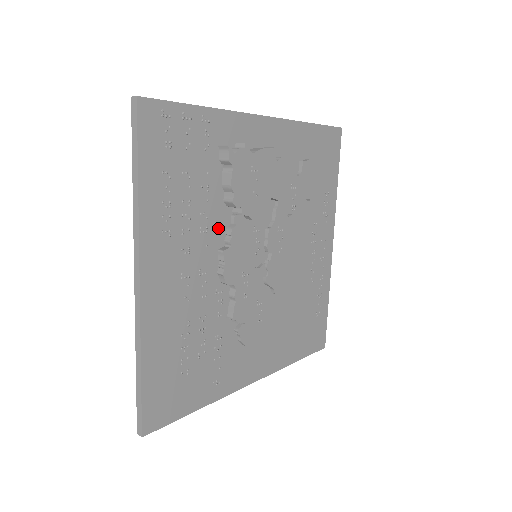
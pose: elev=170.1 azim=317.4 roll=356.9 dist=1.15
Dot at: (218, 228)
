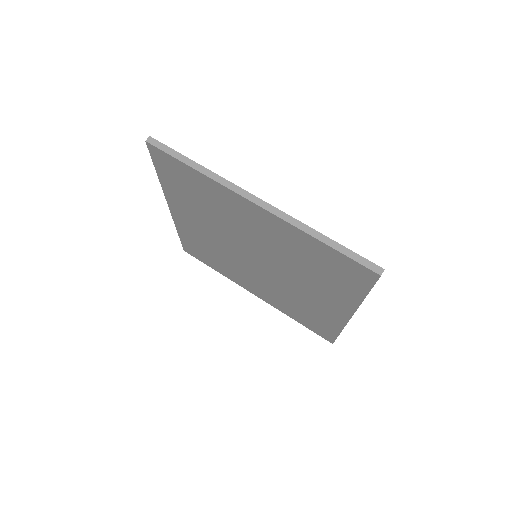
Dot at: occluded
